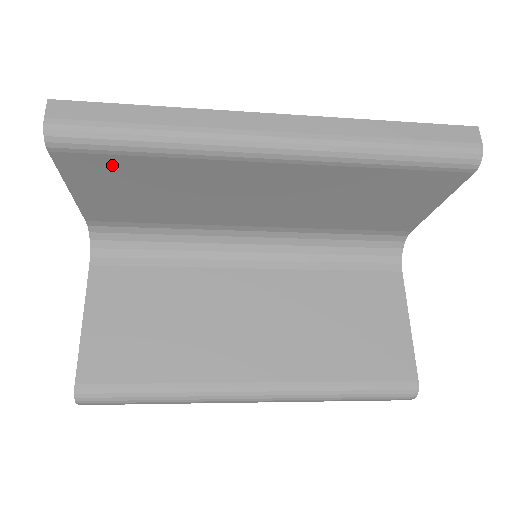
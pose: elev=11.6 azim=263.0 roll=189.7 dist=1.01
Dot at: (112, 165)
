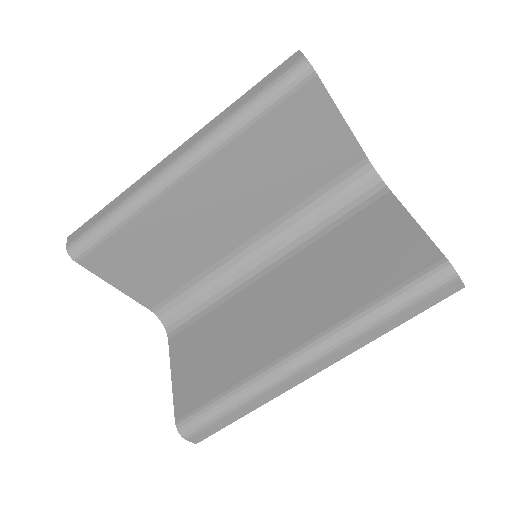
Dot at: (113, 249)
